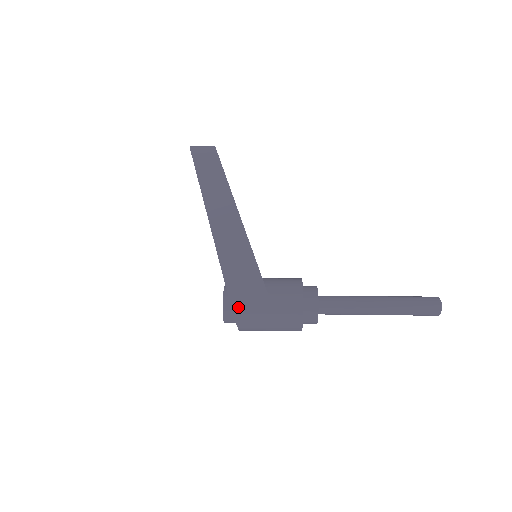
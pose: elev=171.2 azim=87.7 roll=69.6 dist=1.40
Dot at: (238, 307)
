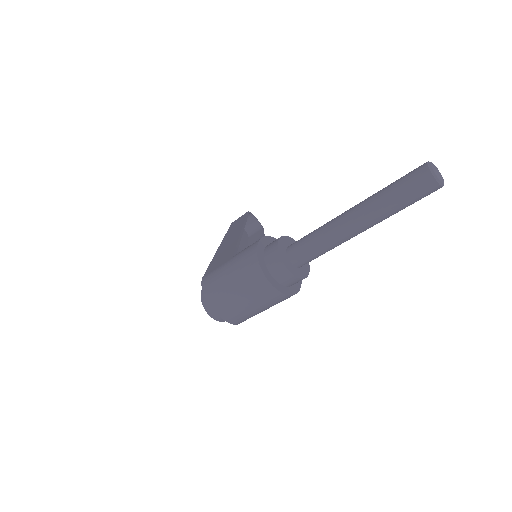
Dot at: (206, 279)
